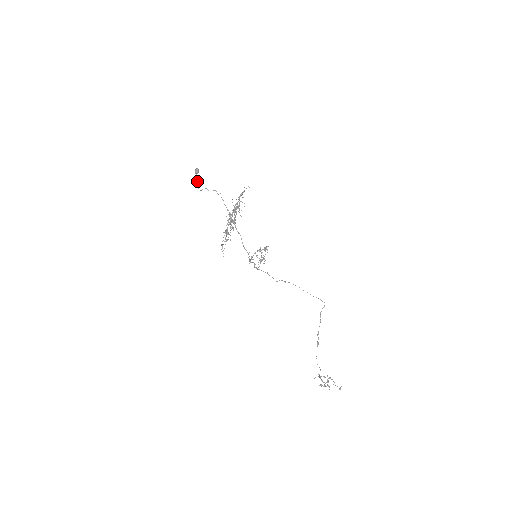
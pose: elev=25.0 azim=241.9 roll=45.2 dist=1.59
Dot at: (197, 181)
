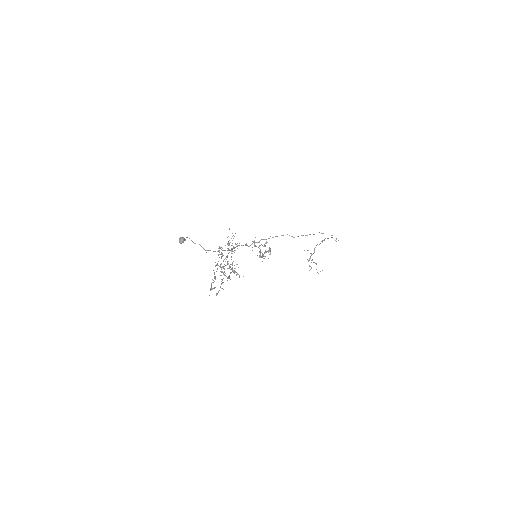
Dot at: occluded
